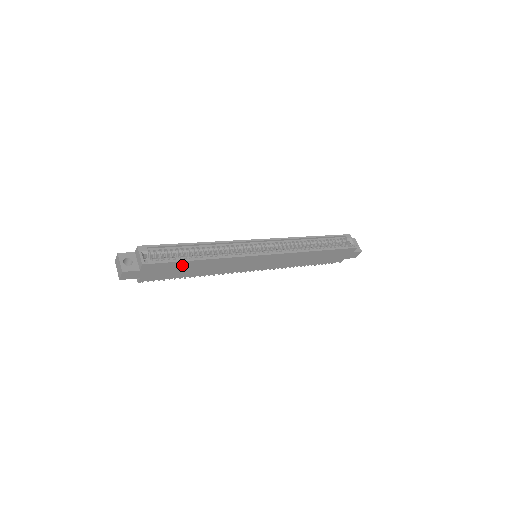
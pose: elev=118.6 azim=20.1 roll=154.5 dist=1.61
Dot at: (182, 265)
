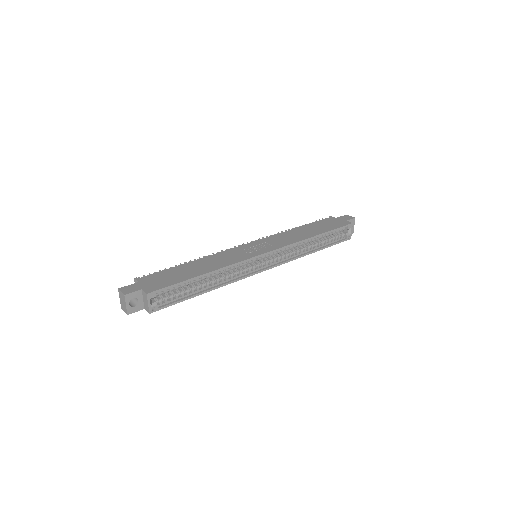
Dot at: occluded
